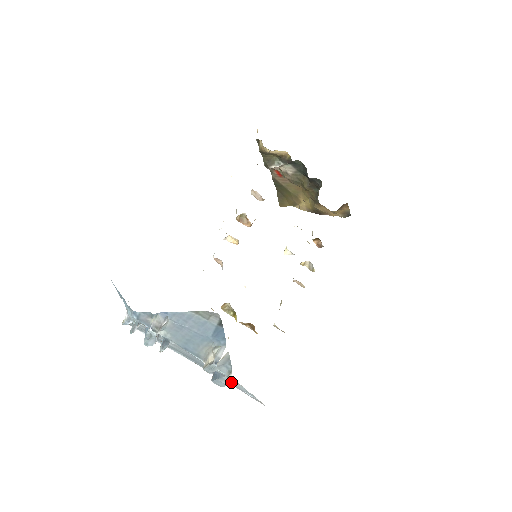
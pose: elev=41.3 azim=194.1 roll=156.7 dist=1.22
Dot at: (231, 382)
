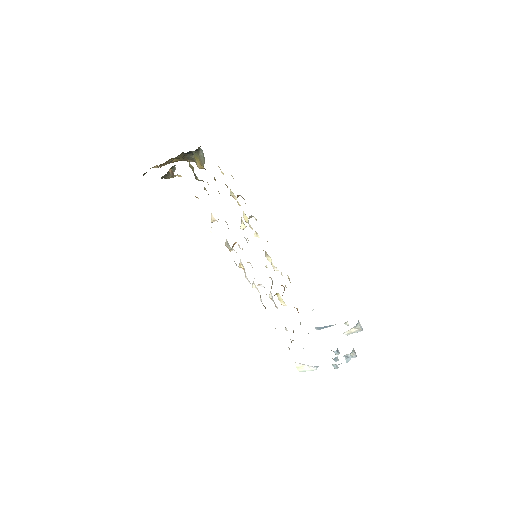
Dot at: occluded
